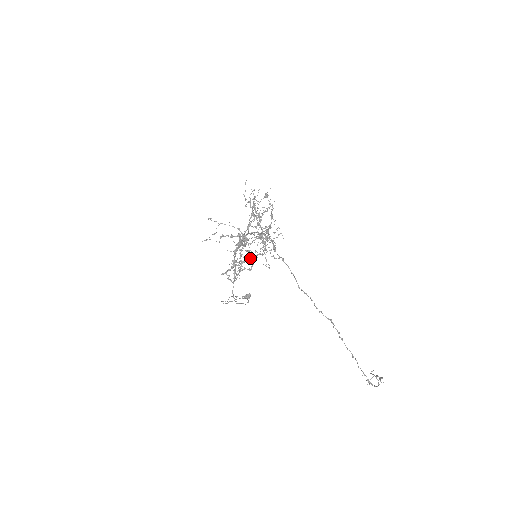
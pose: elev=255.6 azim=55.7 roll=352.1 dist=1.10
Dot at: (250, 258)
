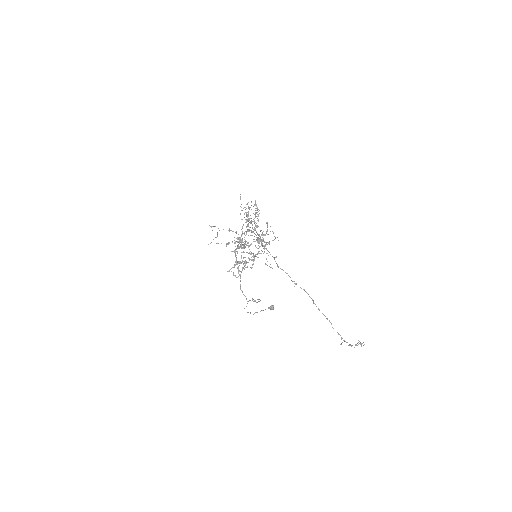
Dot at: (252, 259)
